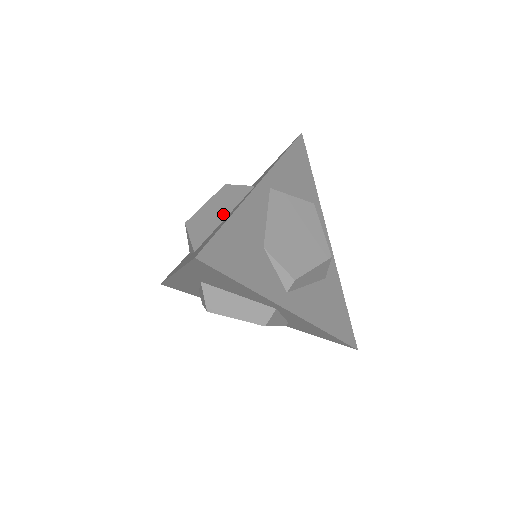
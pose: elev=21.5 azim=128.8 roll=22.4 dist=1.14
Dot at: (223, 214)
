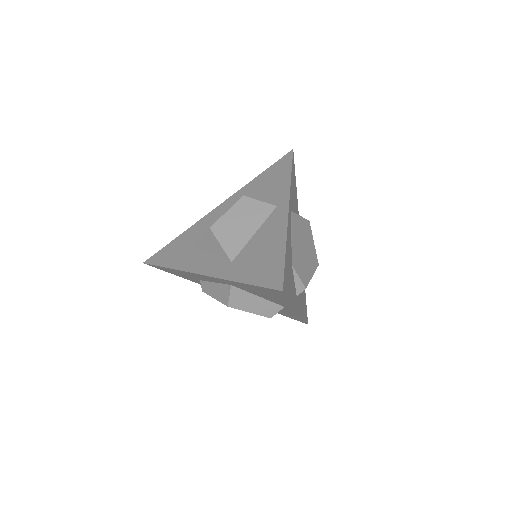
Dot at: (251, 228)
